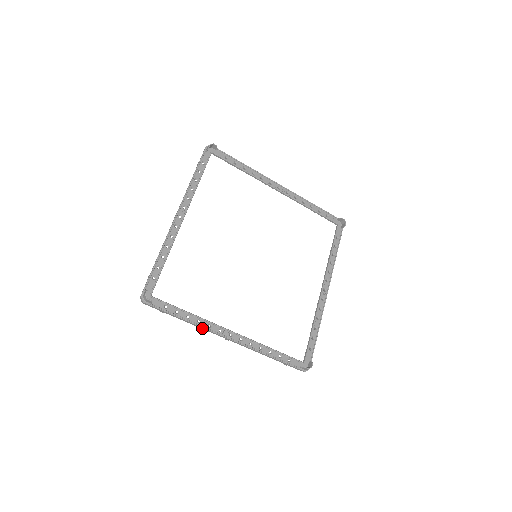
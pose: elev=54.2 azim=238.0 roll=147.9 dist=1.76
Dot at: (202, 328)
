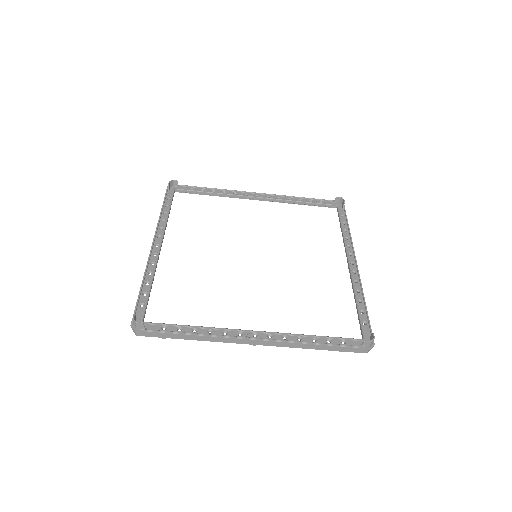
Dot at: (218, 341)
